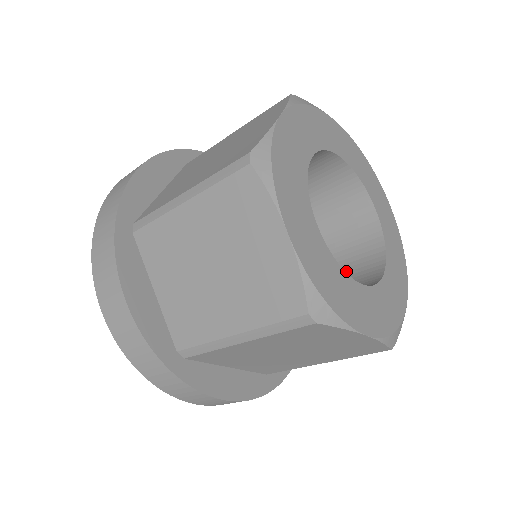
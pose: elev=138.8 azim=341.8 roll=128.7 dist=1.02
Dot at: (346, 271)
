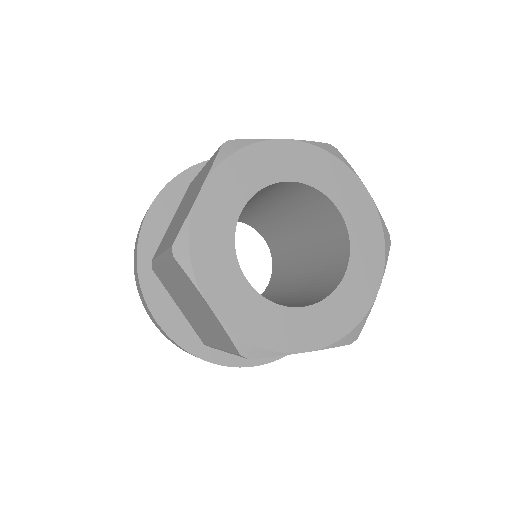
Dot at: (294, 304)
